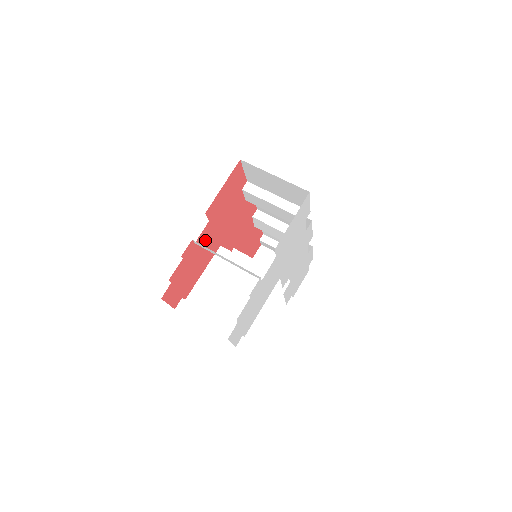
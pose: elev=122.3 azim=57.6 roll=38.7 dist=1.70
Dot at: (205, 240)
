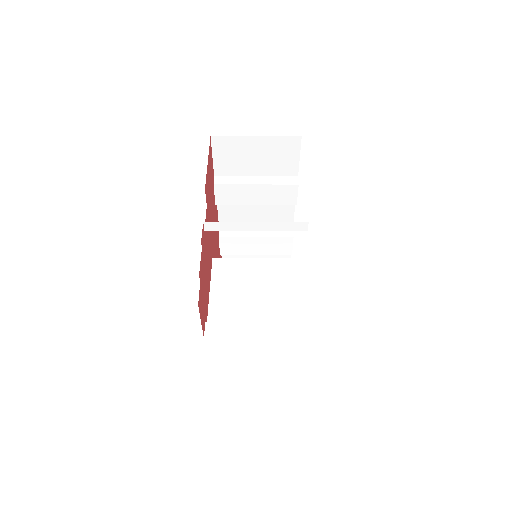
Dot at: (207, 236)
